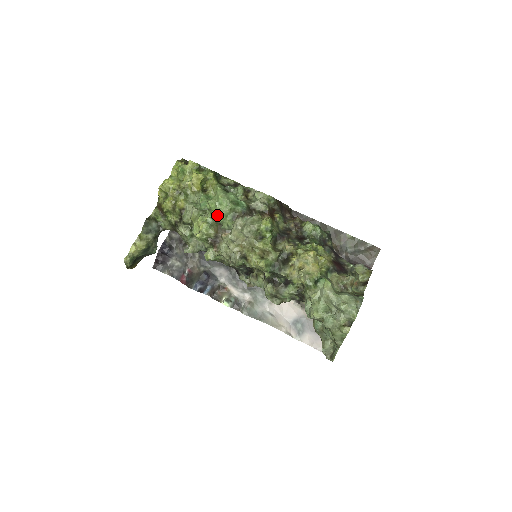
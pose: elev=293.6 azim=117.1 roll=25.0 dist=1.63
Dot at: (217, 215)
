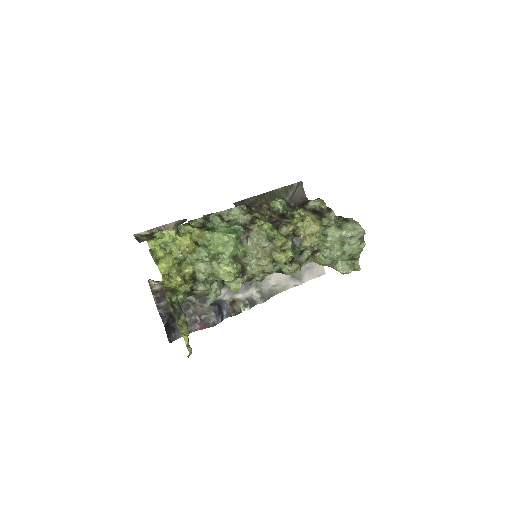
Dot at: (232, 252)
